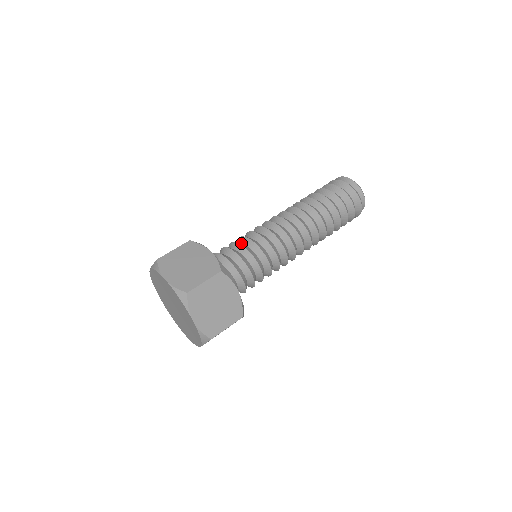
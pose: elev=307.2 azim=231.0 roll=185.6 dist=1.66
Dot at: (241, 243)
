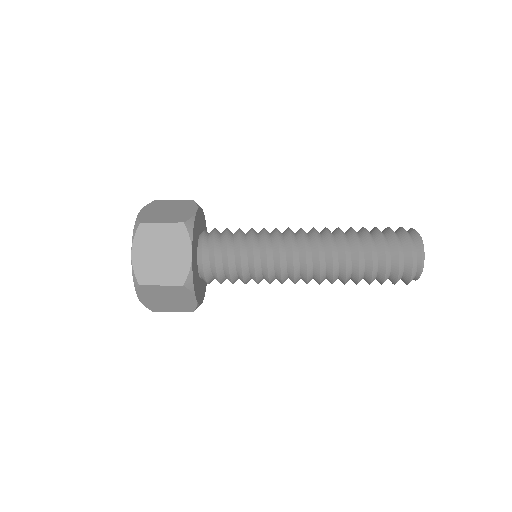
Dot at: occluded
